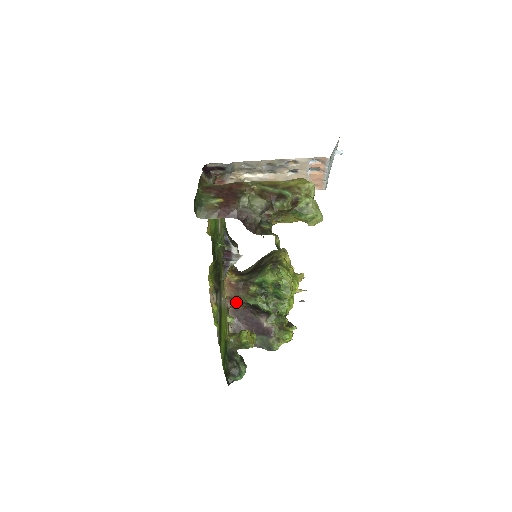
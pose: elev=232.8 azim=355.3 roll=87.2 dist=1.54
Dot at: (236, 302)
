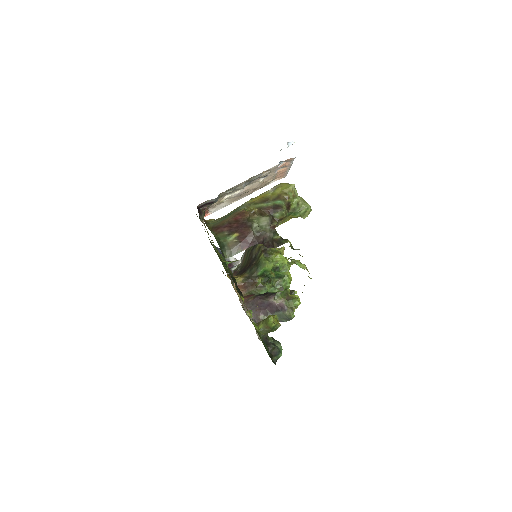
Dot at: (247, 297)
